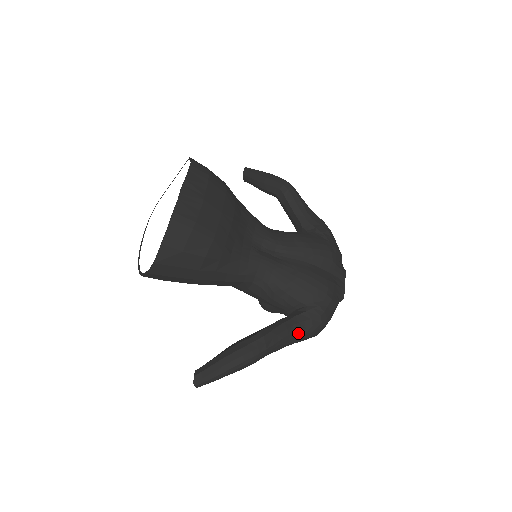
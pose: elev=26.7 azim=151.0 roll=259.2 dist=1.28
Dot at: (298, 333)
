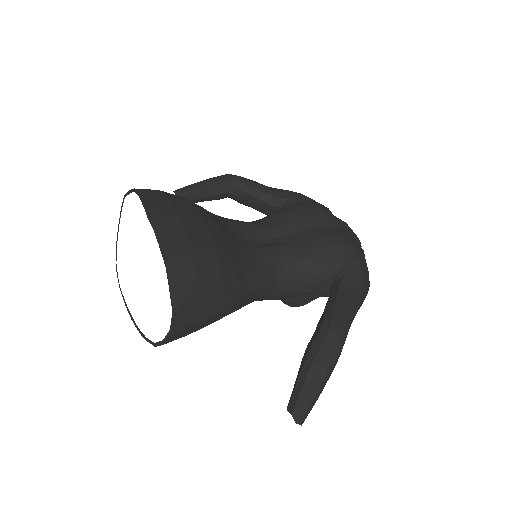
Dot at: (355, 298)
